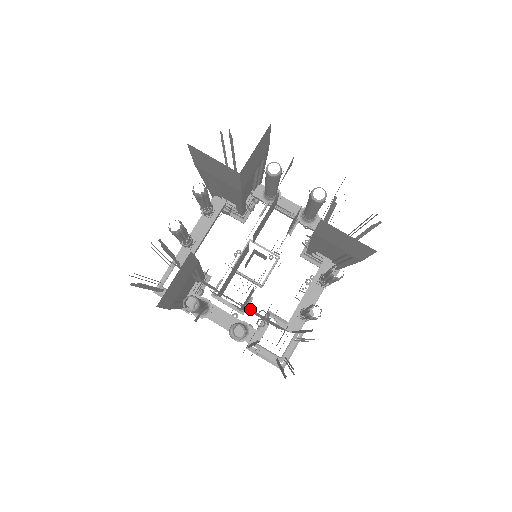
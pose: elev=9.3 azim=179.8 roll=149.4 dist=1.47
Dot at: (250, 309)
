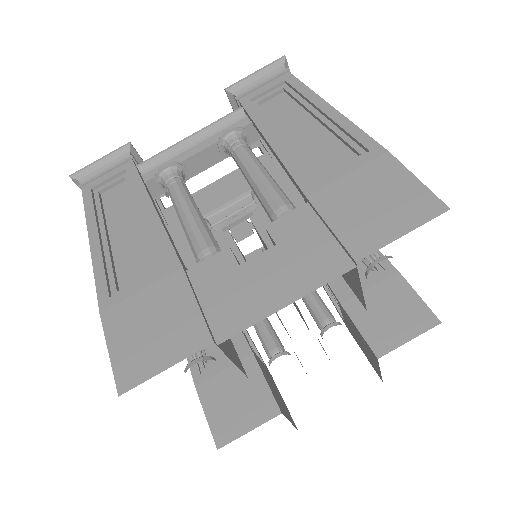
Dot at: occluded
